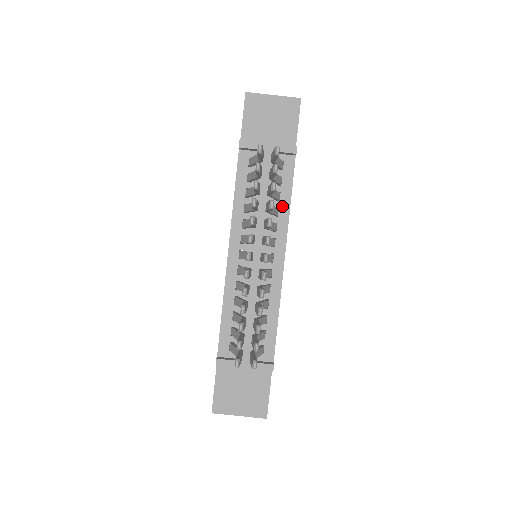
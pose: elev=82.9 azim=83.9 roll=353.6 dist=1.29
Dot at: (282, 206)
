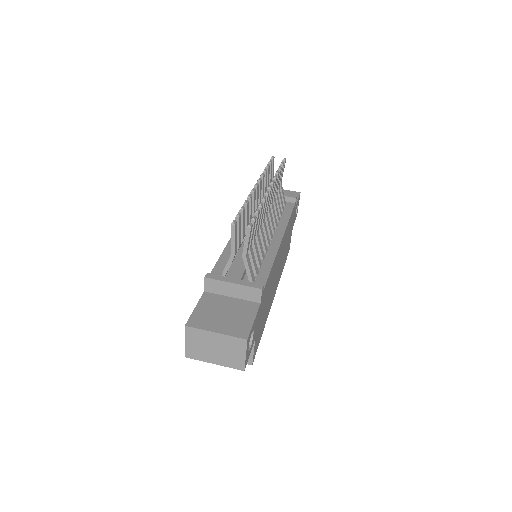
Dot at: (283, 219)
